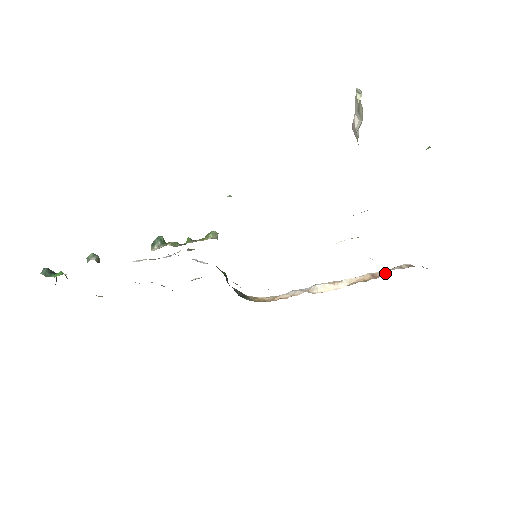
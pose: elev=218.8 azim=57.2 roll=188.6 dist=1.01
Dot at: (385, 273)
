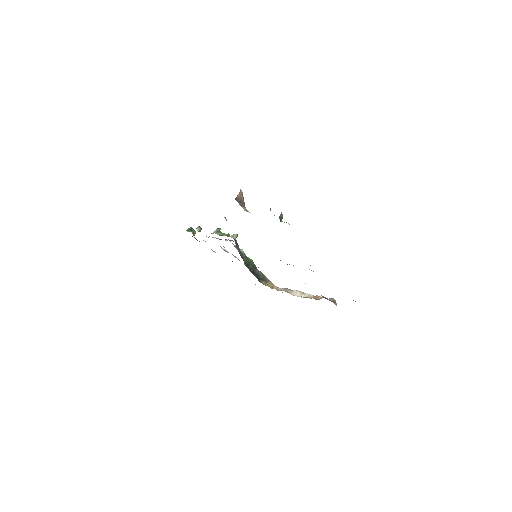
Dot at: (321, 298)
